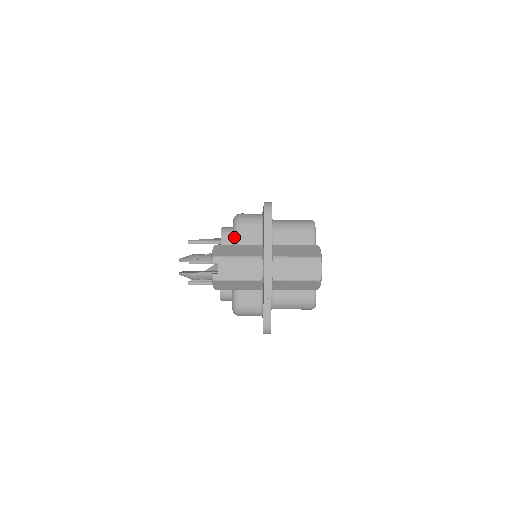
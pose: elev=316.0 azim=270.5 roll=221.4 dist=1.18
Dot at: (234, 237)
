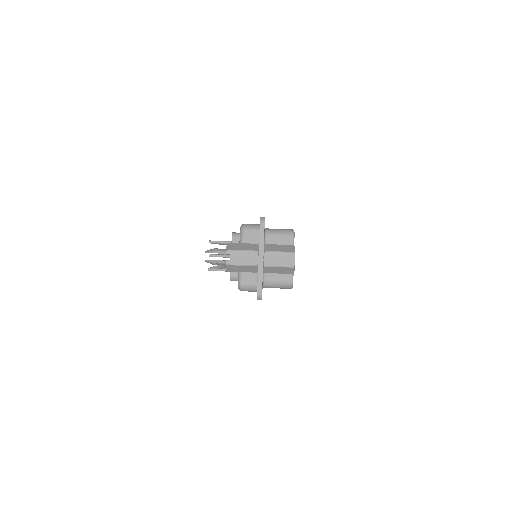
Dot at: (240, 239)
